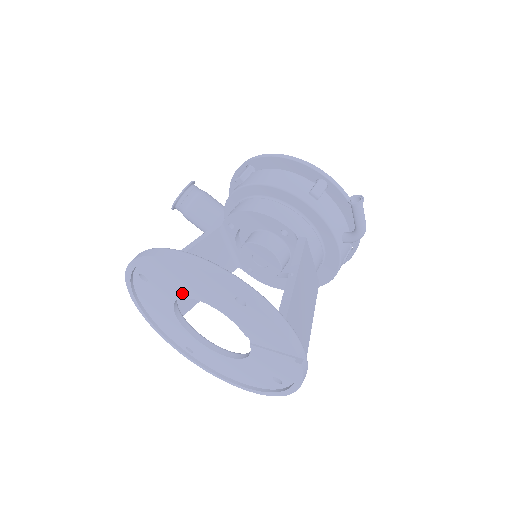
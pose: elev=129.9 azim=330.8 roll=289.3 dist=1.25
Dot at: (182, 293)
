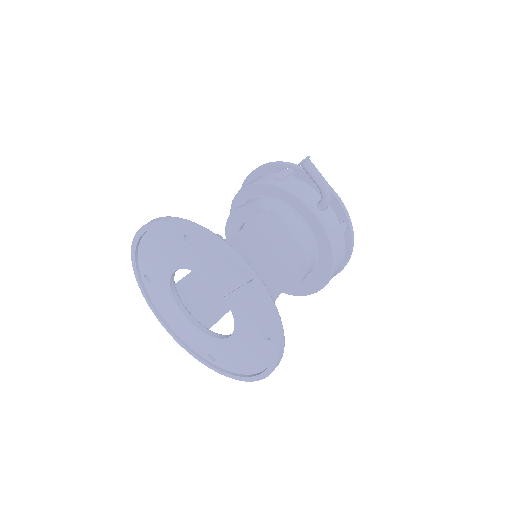
Dot at: (167, 272)
